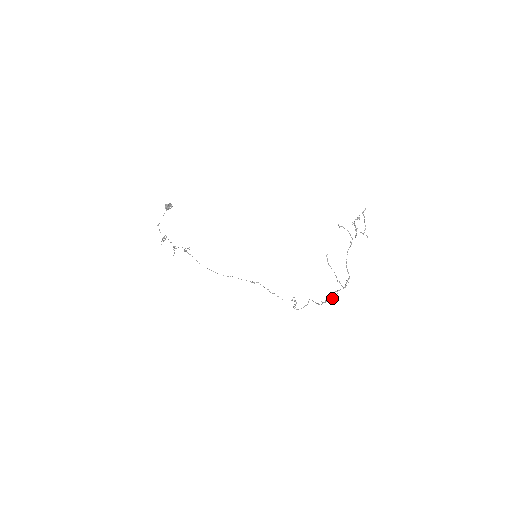
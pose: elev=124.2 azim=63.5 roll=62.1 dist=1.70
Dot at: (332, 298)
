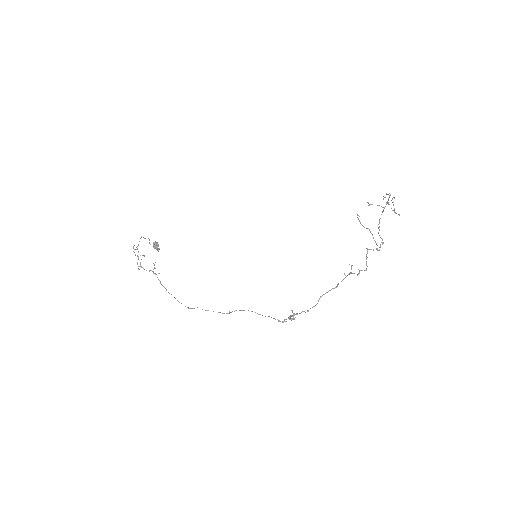
Dot at: (359, 273)
